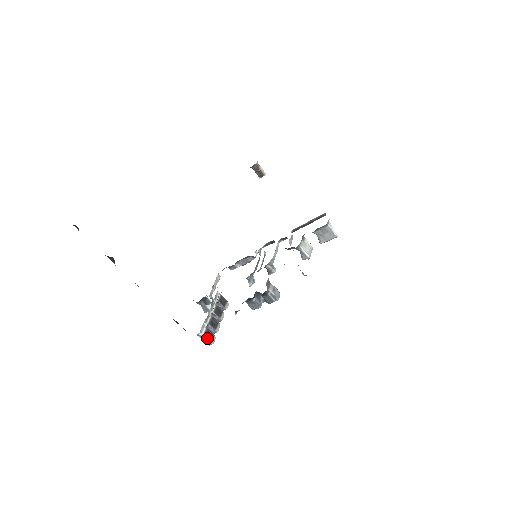
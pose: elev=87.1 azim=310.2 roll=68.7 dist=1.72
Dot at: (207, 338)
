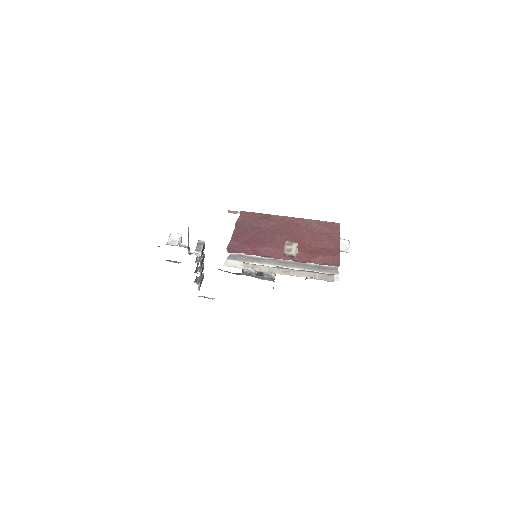
Dot at: occluded
